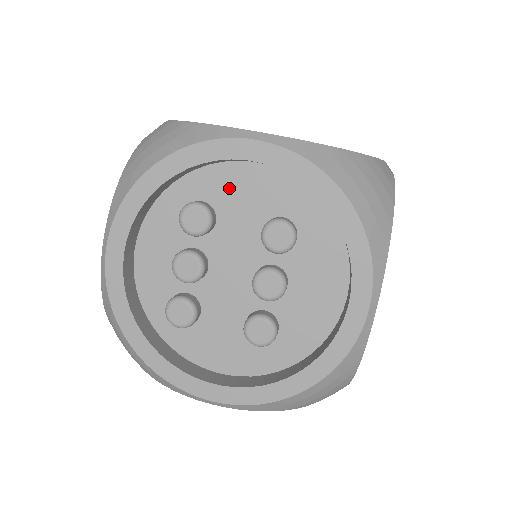
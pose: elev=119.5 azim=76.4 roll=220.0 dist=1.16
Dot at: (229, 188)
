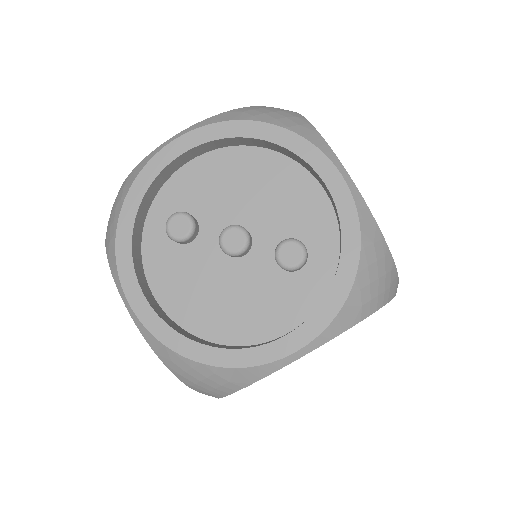
Dot at: occluded
